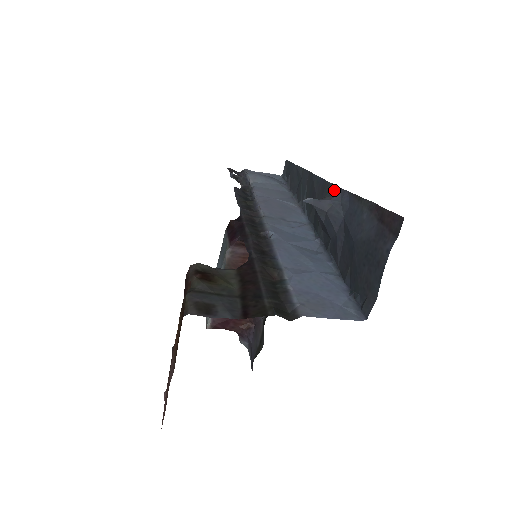
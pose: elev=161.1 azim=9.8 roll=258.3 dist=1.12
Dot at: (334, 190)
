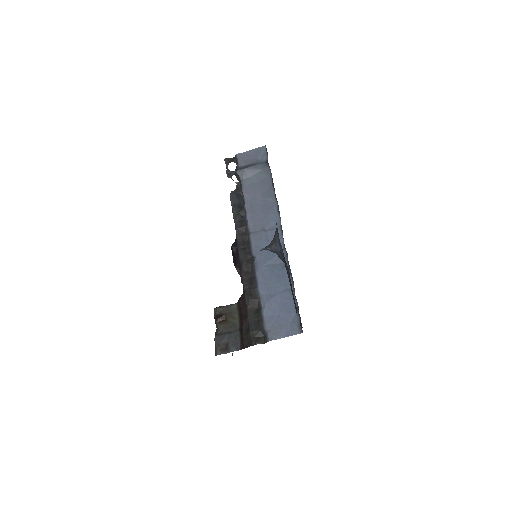
Dot at: (277, 235)
